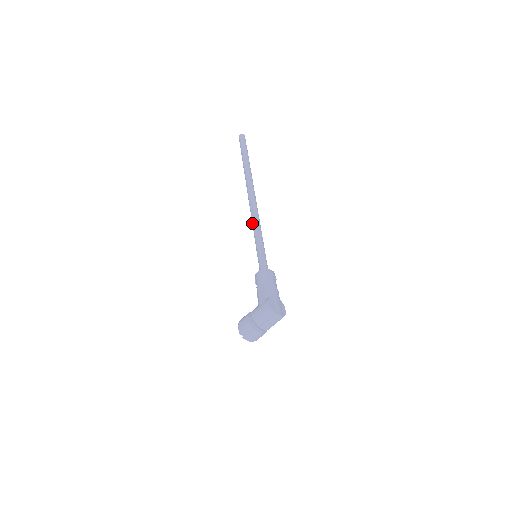
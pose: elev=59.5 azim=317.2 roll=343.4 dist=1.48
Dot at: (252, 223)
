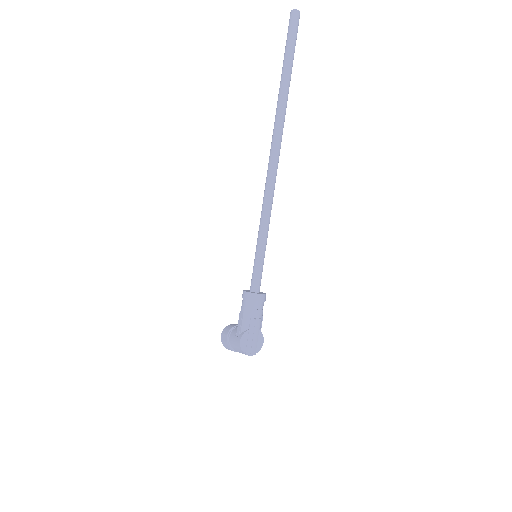
Dot at: occluded
